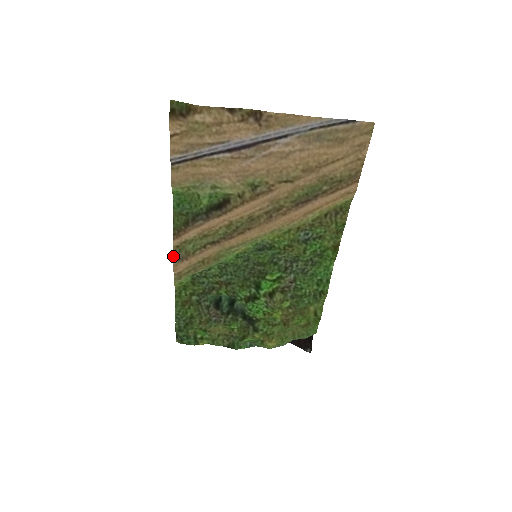
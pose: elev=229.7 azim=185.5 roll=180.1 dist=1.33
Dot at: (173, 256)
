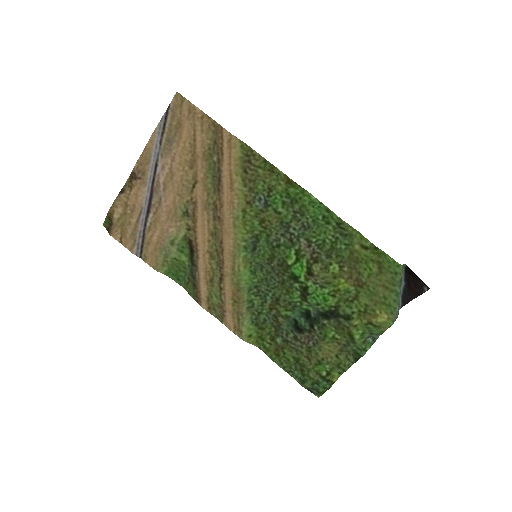
Dot at: occluded
